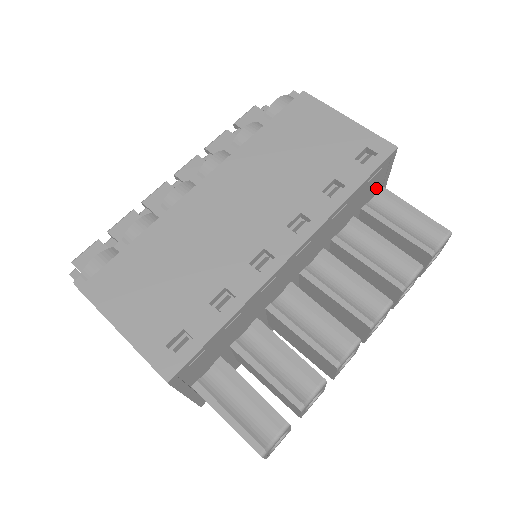
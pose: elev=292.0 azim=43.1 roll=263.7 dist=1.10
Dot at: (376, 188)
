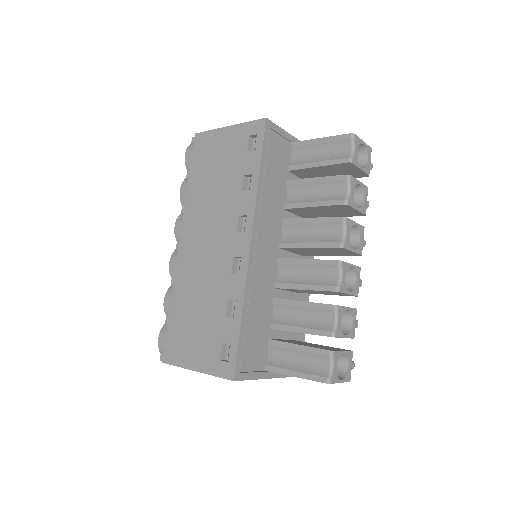
Dot at: (285, 150)
